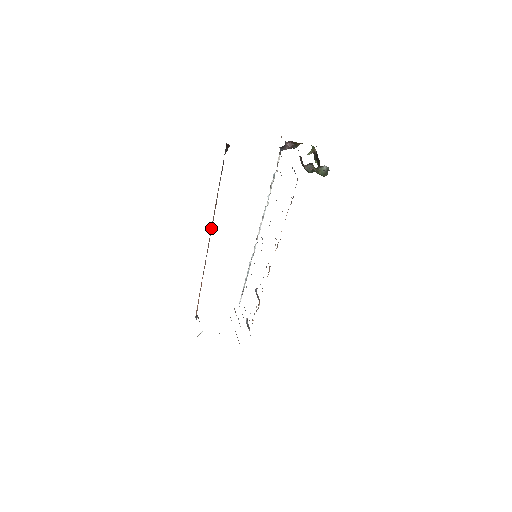
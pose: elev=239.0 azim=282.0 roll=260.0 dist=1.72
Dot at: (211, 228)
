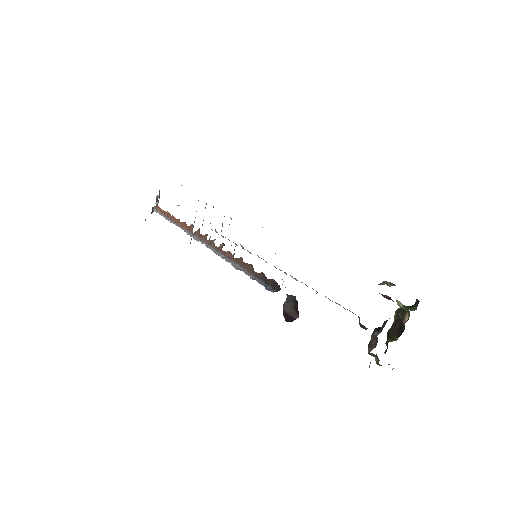
Dot at: (218, 248)
